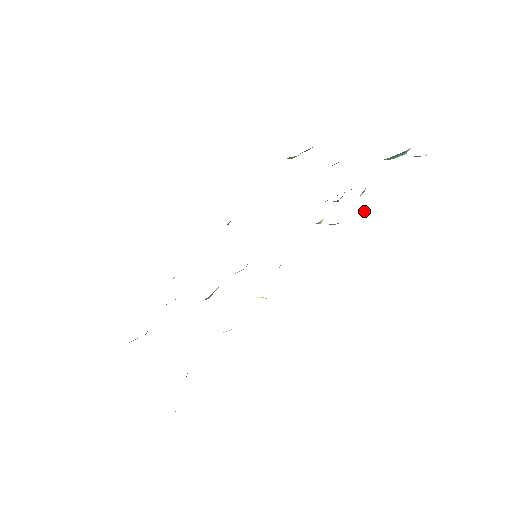
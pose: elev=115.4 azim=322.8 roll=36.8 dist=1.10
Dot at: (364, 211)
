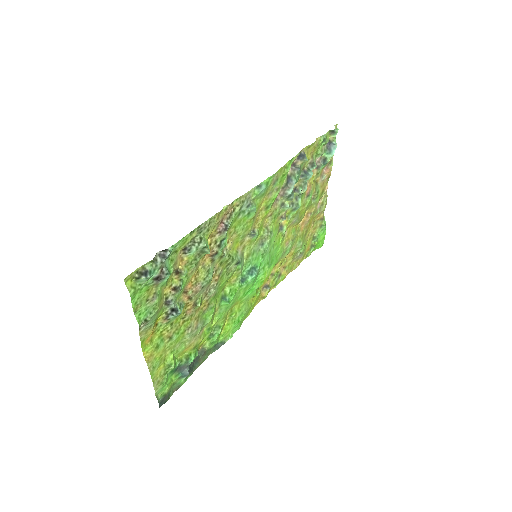
Dot at: (298, 168)
